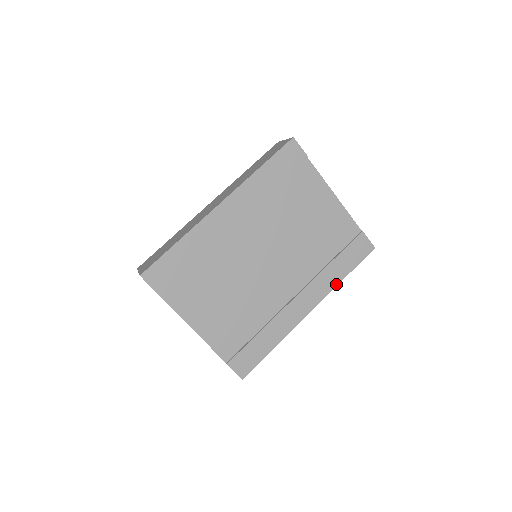
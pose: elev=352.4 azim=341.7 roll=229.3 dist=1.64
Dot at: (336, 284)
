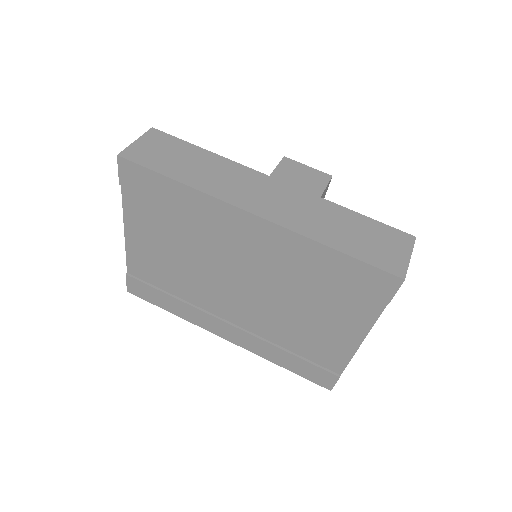
Dot at: (267, 358)
